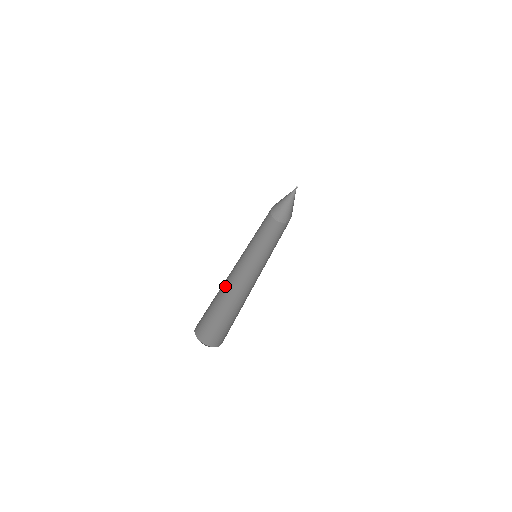
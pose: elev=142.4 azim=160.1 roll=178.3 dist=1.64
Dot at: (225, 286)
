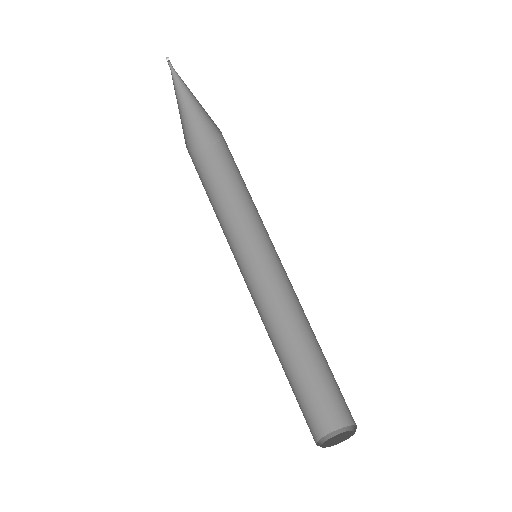
Dot at: occluded
